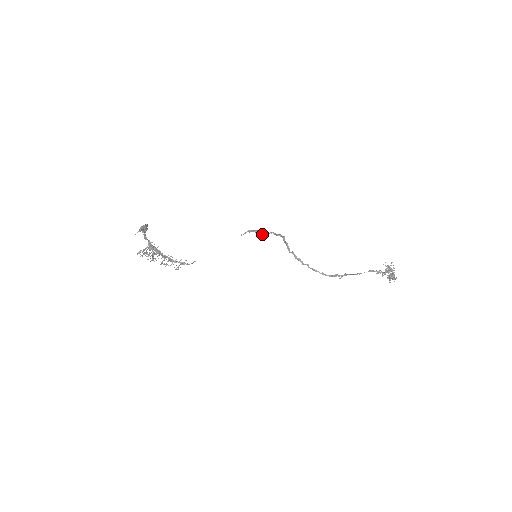
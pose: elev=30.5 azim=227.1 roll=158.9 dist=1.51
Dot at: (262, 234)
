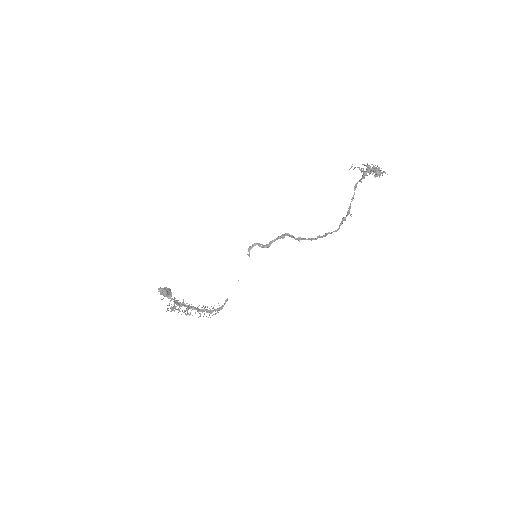
Dot at: (269, 245)
